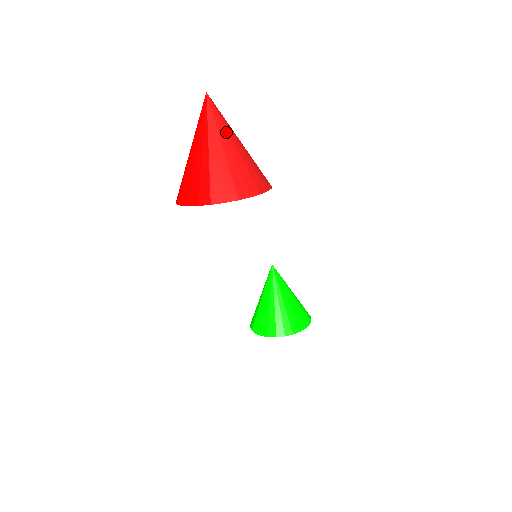
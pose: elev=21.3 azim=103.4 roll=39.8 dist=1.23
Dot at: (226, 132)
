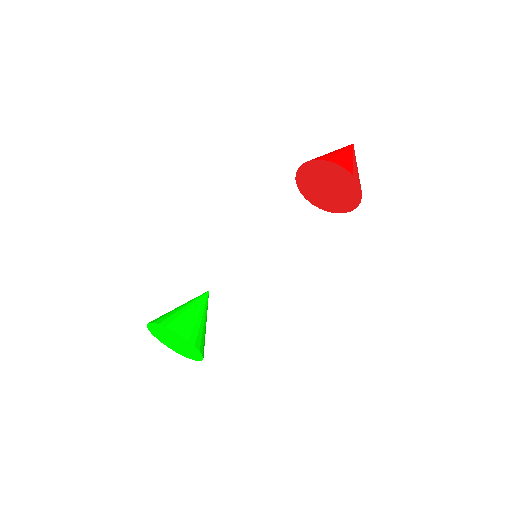
Dot at: occluded
